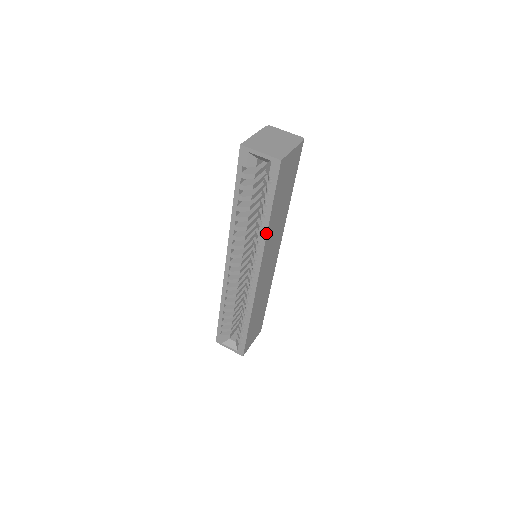
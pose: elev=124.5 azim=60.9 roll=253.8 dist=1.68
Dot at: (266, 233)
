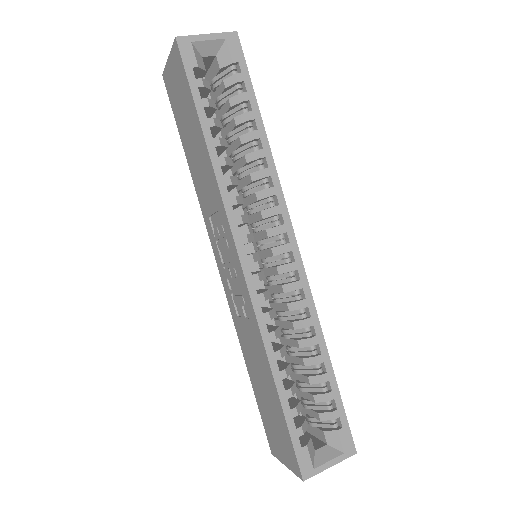
Dot at: (270, 154)
